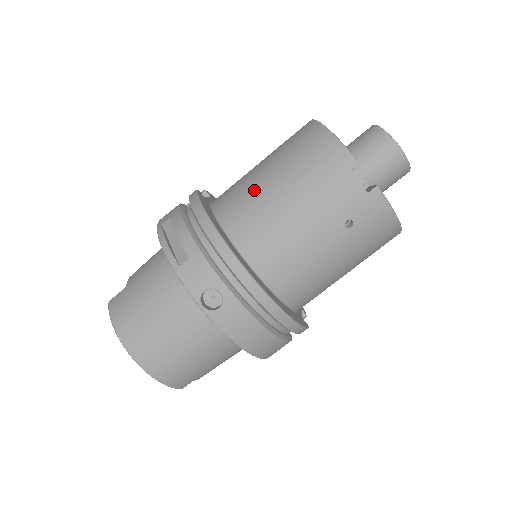
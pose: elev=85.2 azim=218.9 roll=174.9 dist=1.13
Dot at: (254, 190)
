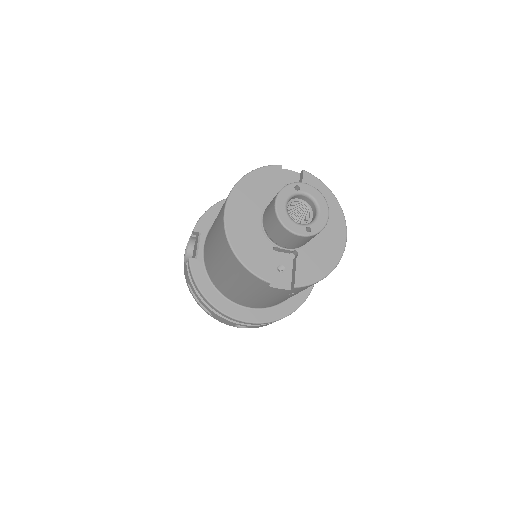
Dot at: (221, 278)
